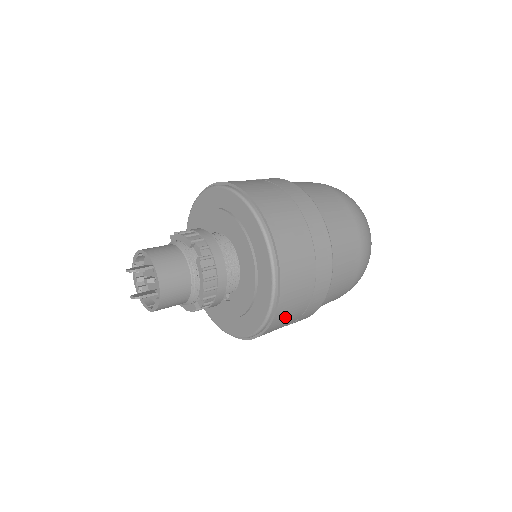
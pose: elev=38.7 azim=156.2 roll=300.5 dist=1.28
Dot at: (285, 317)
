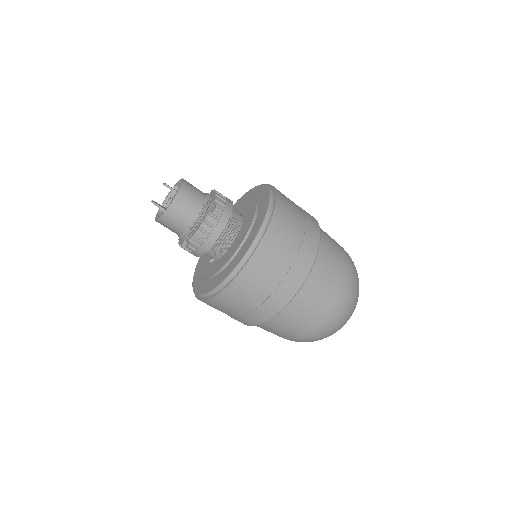
Dot at: (229, 302)
